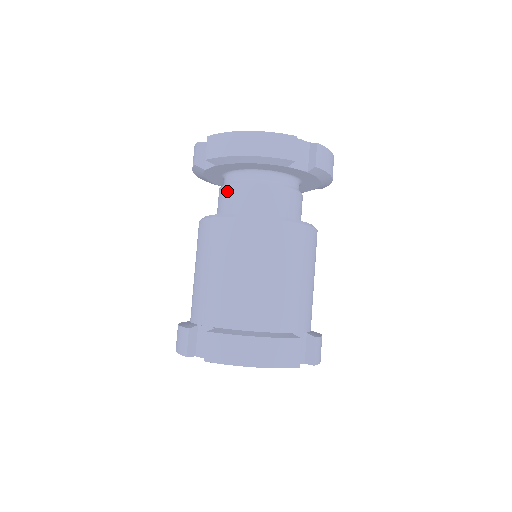
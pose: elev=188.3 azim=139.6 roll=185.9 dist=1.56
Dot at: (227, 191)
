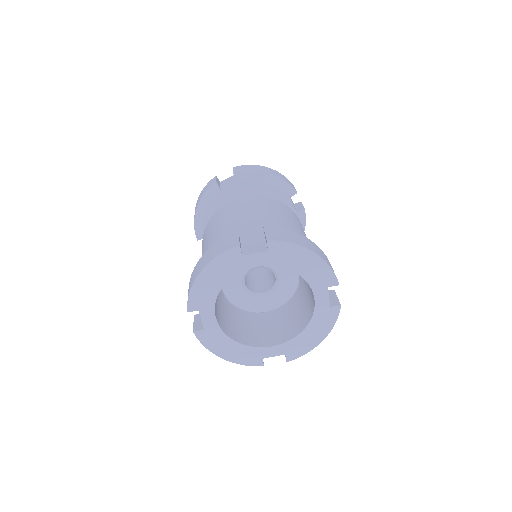
Dot at: occluded
